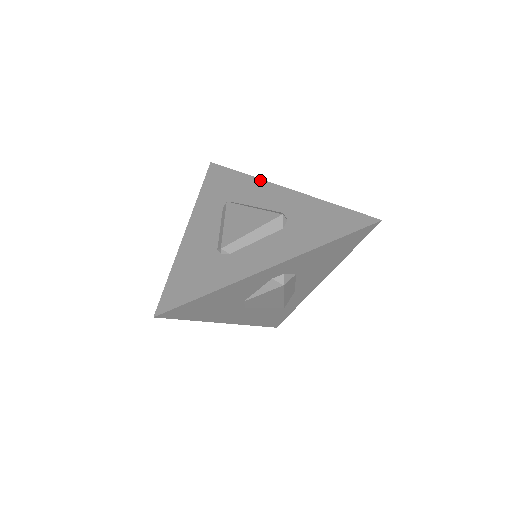
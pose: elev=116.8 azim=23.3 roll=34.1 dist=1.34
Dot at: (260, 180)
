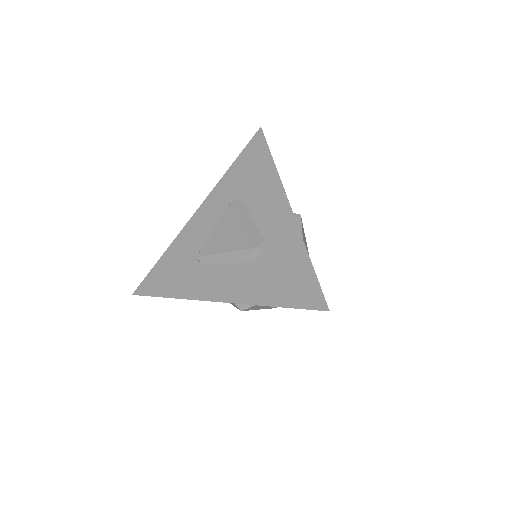
Dot at: (279, 180)
